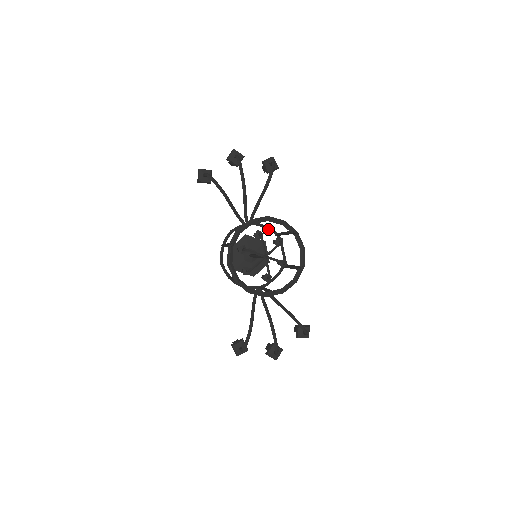
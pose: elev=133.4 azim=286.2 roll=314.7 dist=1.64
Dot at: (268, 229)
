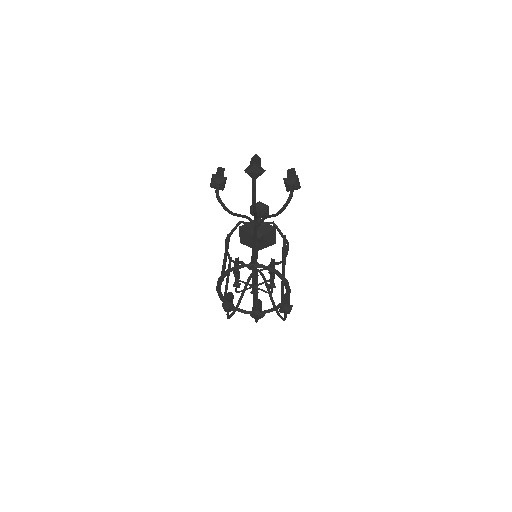
Dot at: (277, 230)
